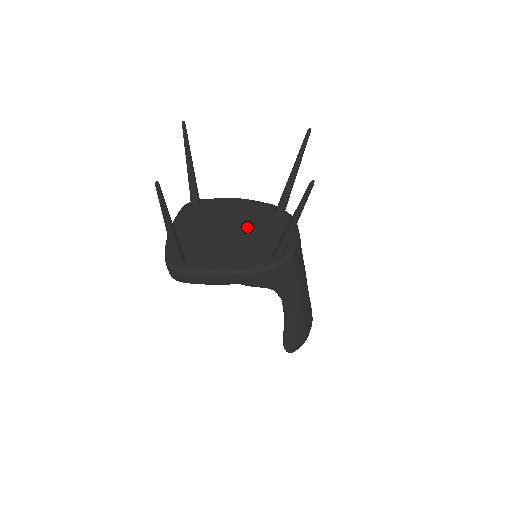
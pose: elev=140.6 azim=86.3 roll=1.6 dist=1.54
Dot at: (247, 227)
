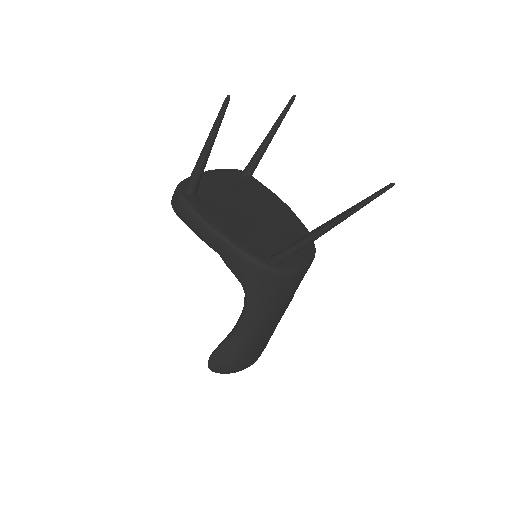
Dot at: (270, 223)
